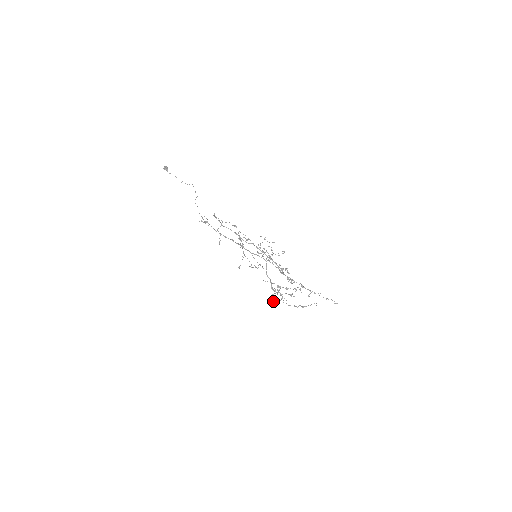
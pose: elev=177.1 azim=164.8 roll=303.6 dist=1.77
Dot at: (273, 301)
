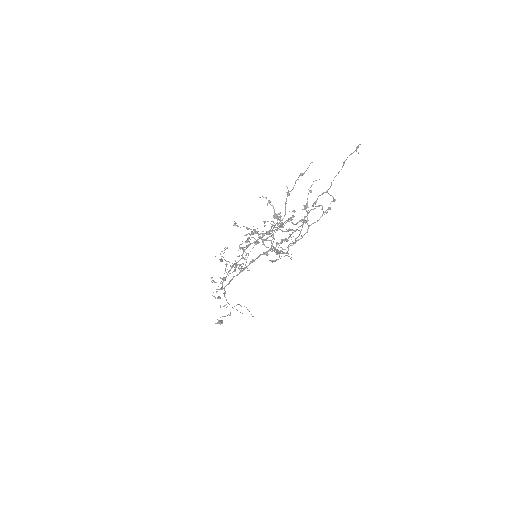
Dot at: (266, 253)
